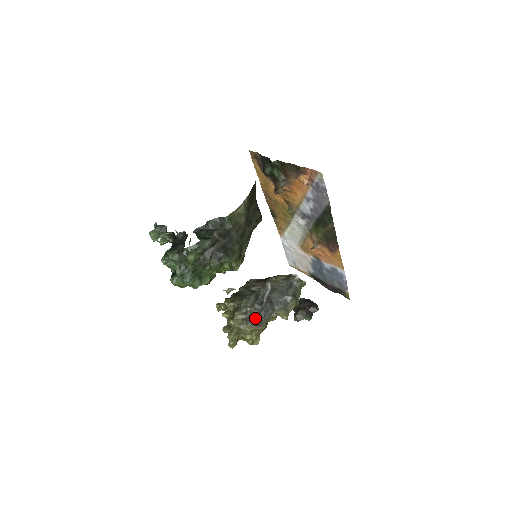
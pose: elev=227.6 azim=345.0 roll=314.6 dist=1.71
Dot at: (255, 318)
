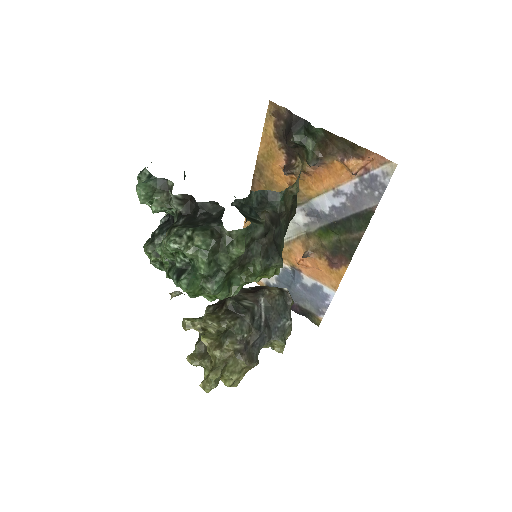
Dot at: (249, 349)
